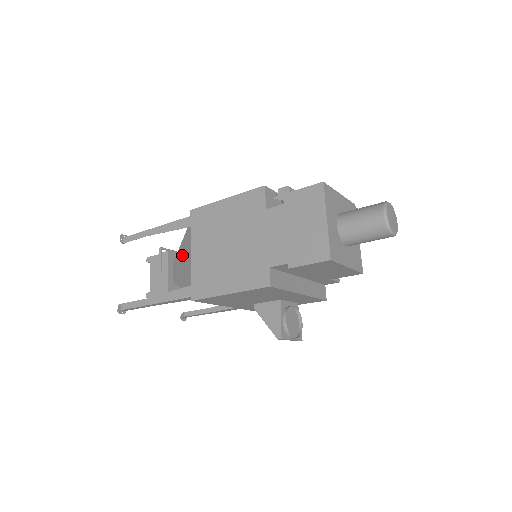
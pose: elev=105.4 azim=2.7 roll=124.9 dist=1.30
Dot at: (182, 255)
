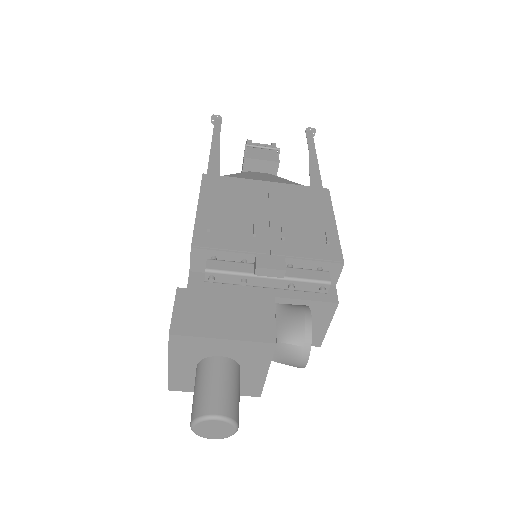
Dot at: occluded
